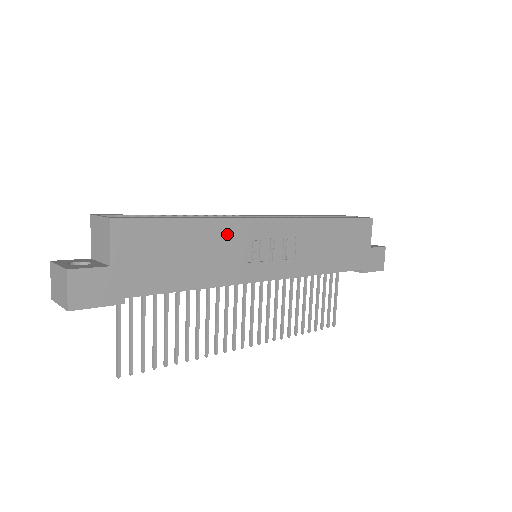
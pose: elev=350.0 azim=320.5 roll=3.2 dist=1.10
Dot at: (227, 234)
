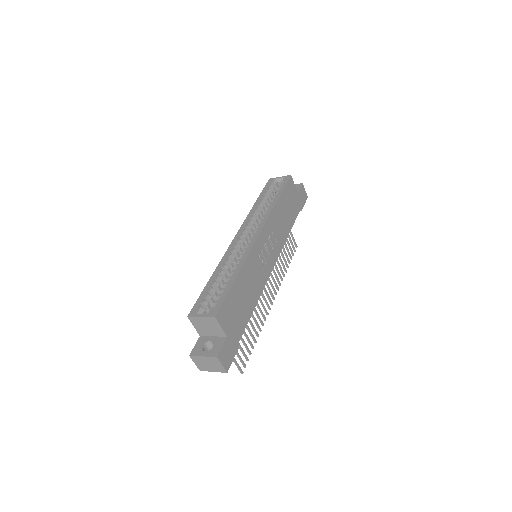
Dot at: (250, 266)
